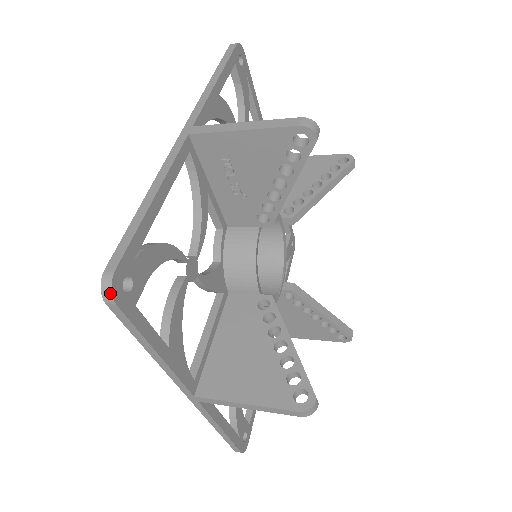
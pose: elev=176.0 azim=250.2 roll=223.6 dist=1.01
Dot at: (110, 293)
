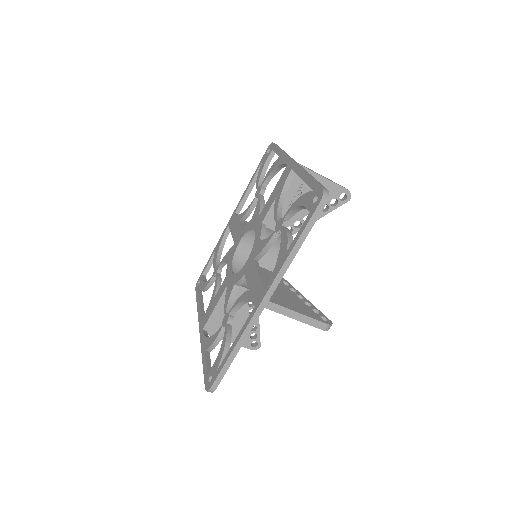
Dot at: (327, 198)
